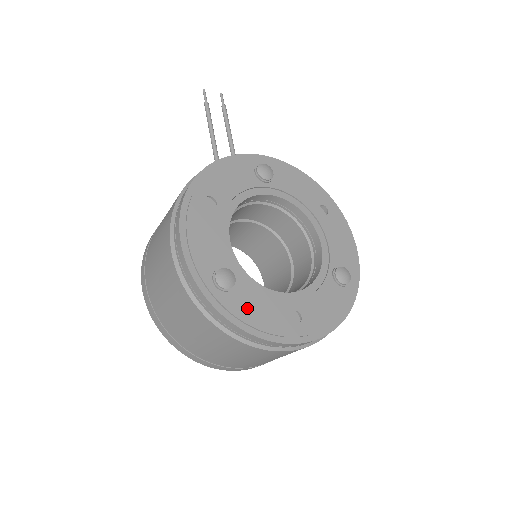
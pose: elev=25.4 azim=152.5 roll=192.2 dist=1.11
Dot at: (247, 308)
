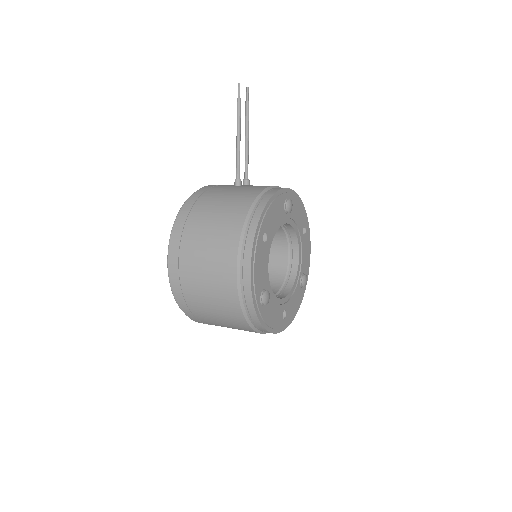
Dot at: (270, 315)
